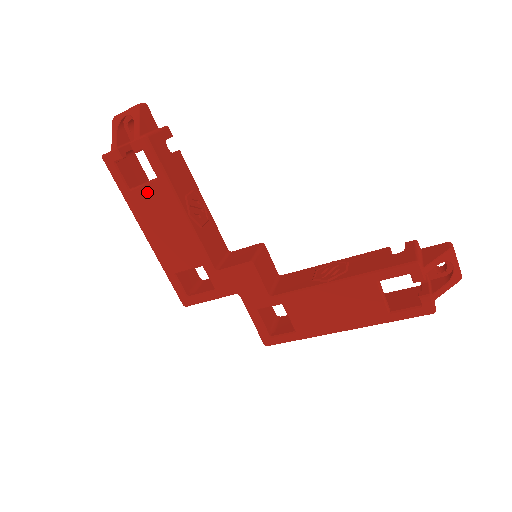
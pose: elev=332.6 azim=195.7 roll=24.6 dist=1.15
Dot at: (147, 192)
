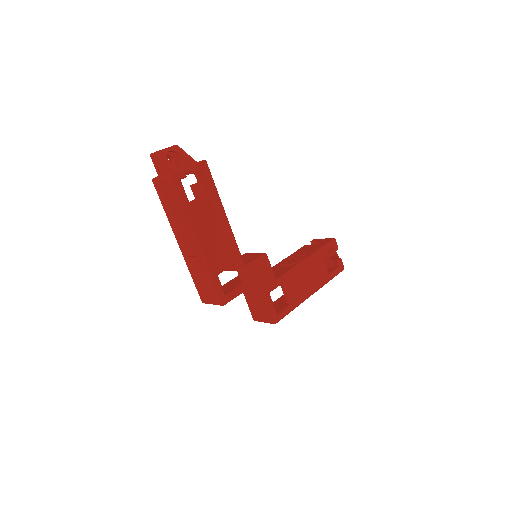
Dot at: (203, 204)
